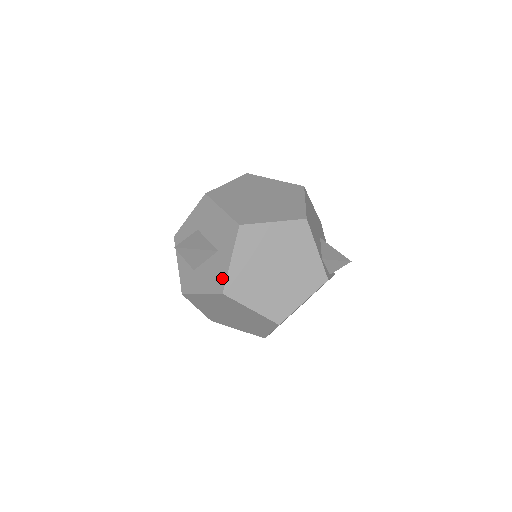
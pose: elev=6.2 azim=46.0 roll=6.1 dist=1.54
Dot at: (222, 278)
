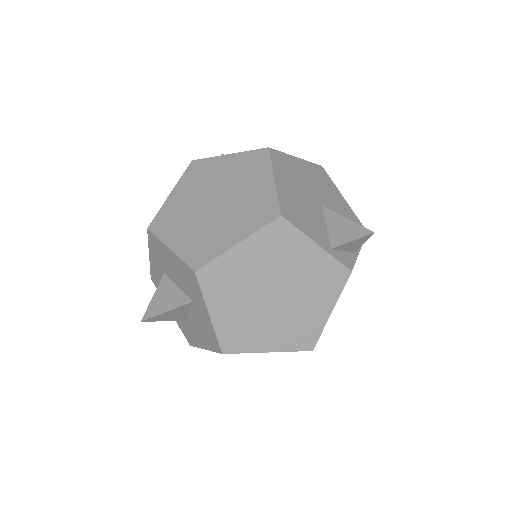
Dot at: (212, 336)
